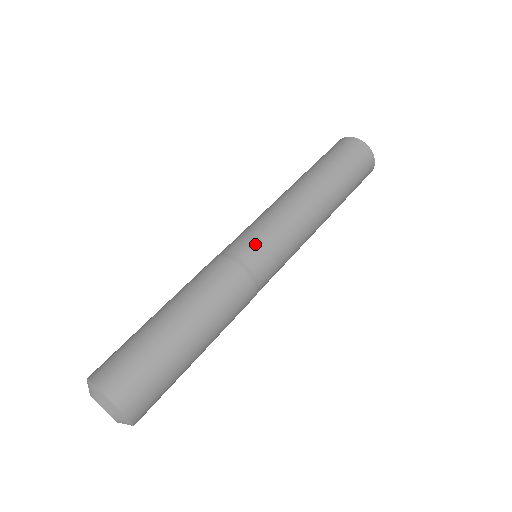
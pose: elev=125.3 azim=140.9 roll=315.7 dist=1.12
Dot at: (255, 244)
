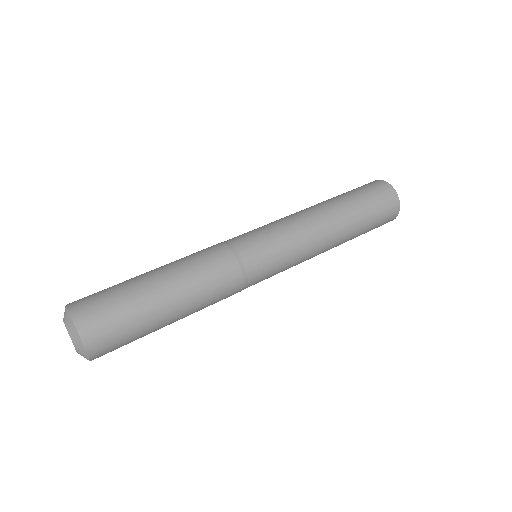
Dot at: (251, 237)
